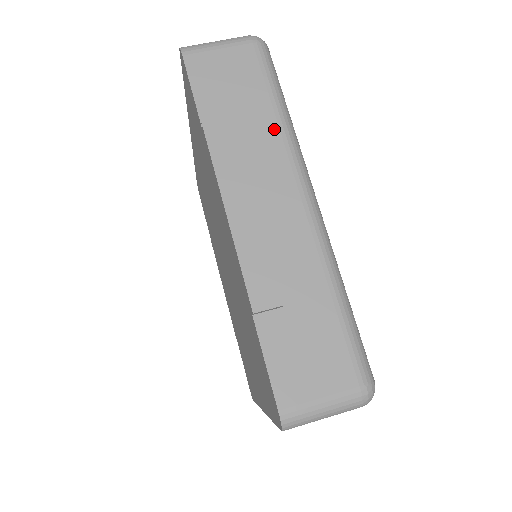
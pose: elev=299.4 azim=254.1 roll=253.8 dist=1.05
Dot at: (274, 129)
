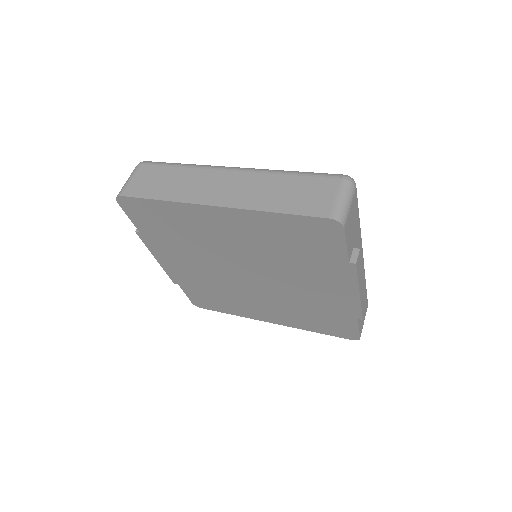
Dot at: (360, 234)
